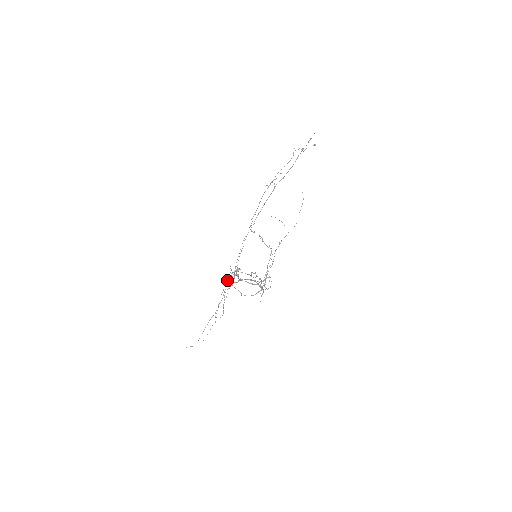
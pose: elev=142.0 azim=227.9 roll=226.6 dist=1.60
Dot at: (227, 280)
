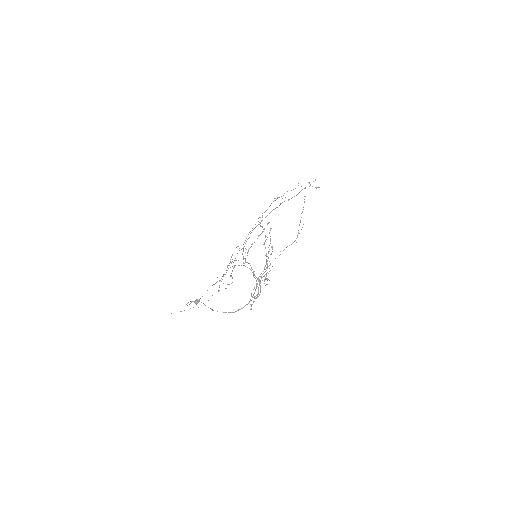
Dot at: (186, 304)
